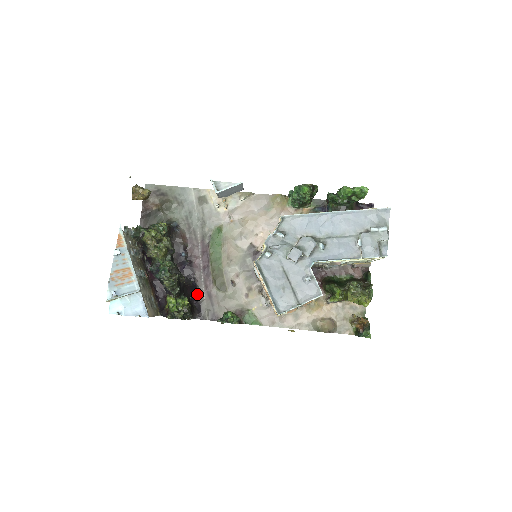
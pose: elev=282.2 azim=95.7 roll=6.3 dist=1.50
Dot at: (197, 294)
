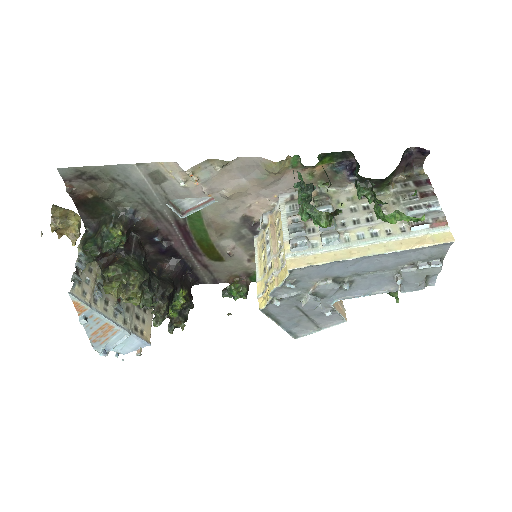
Dot at: (189, 269)
